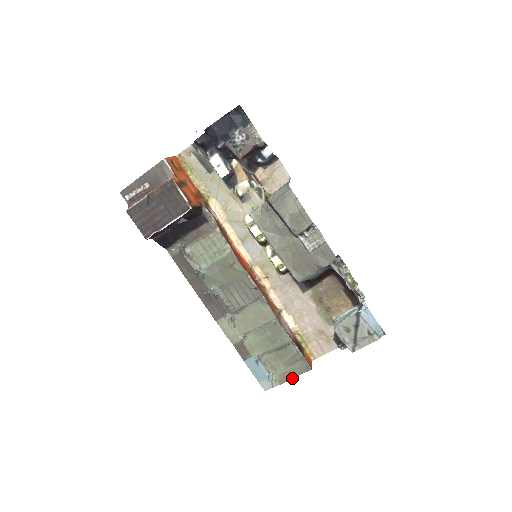
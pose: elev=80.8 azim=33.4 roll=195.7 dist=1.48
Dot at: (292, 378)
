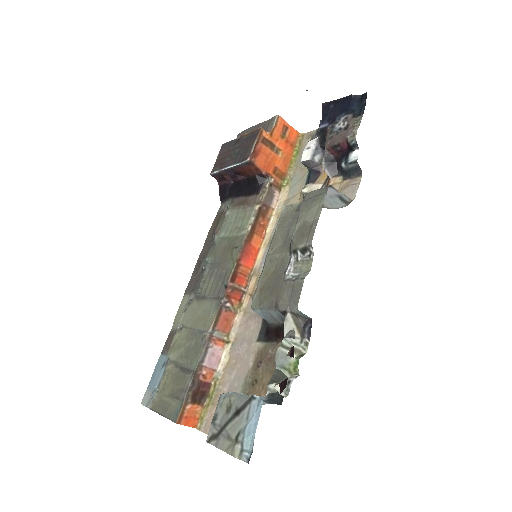
Dot at: (161, 413)
